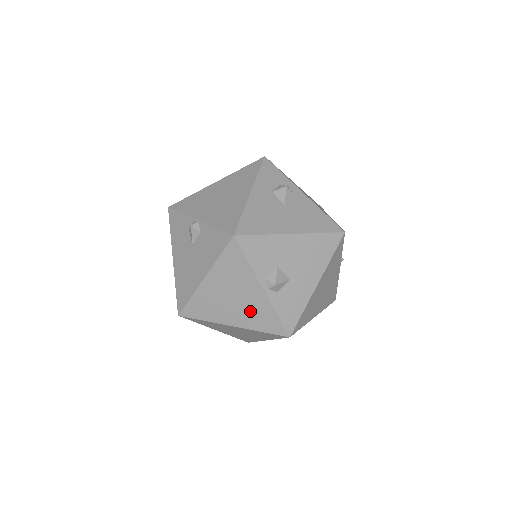
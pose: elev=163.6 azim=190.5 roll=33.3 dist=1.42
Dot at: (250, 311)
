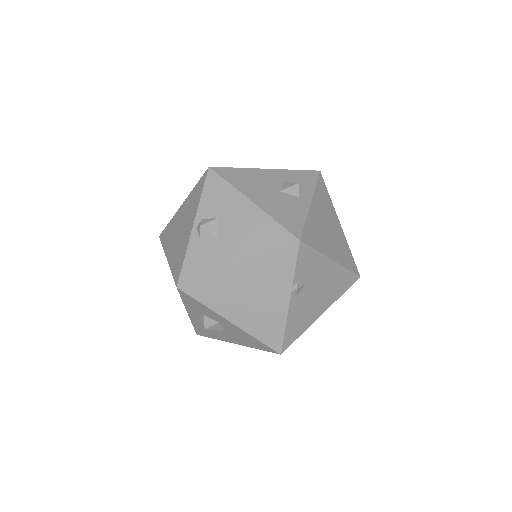
Dot at: (179, 247)
